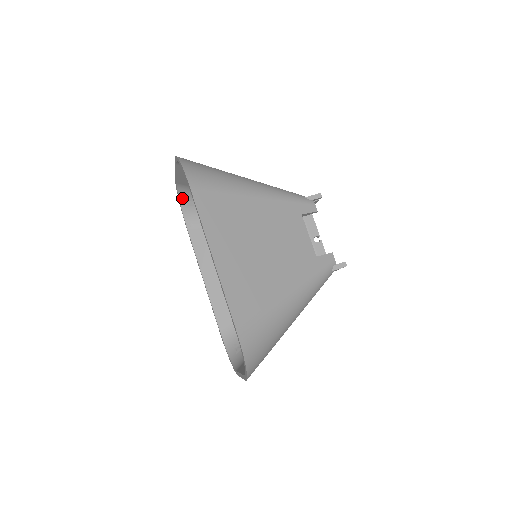
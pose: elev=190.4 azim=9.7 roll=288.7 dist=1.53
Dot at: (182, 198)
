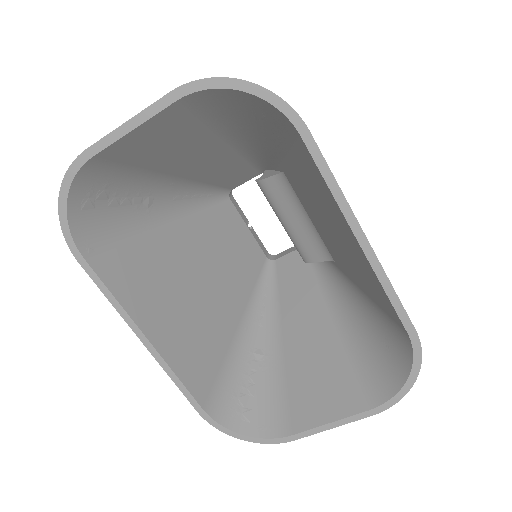
Dot at: (74, 194)
